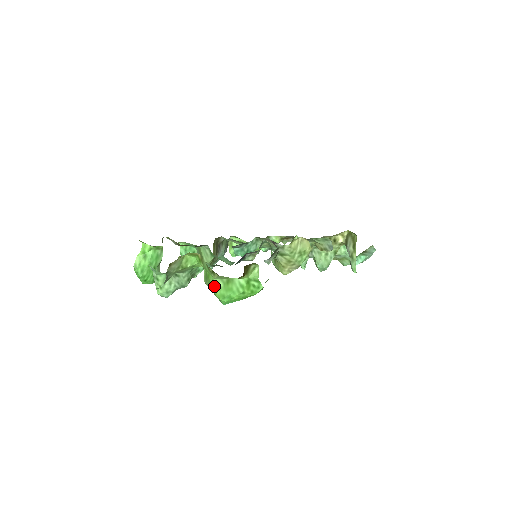
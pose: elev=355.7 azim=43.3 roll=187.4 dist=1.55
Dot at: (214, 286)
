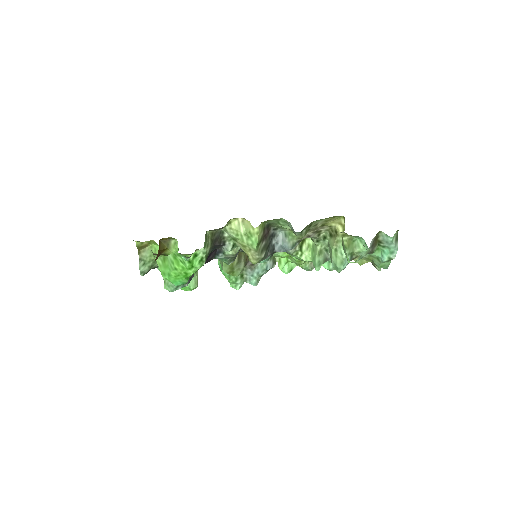
Dot at: (158, 265)
